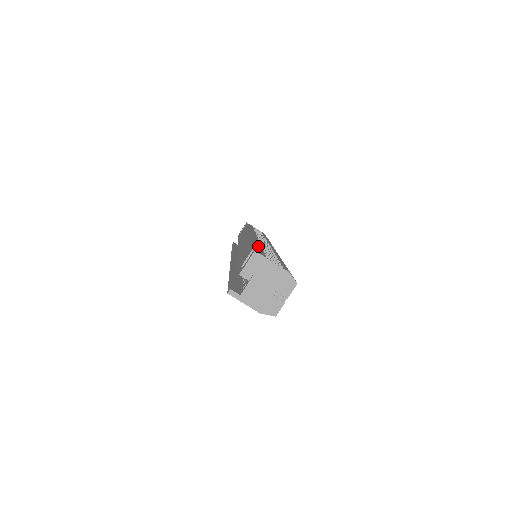
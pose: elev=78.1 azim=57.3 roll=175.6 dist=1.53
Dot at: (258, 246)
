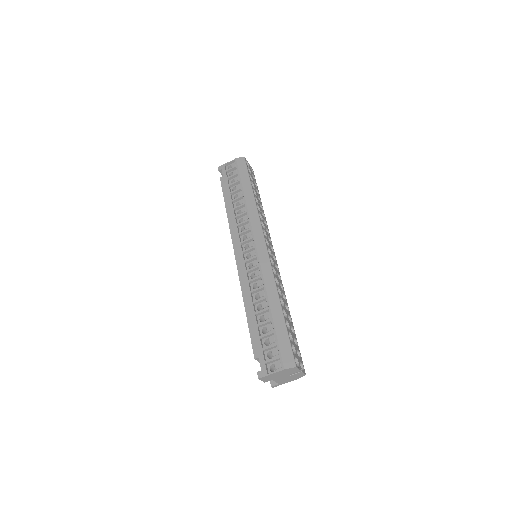
Dot at: (254, 331)
